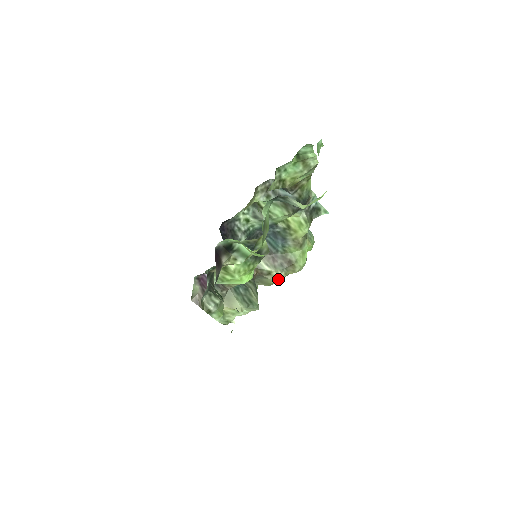
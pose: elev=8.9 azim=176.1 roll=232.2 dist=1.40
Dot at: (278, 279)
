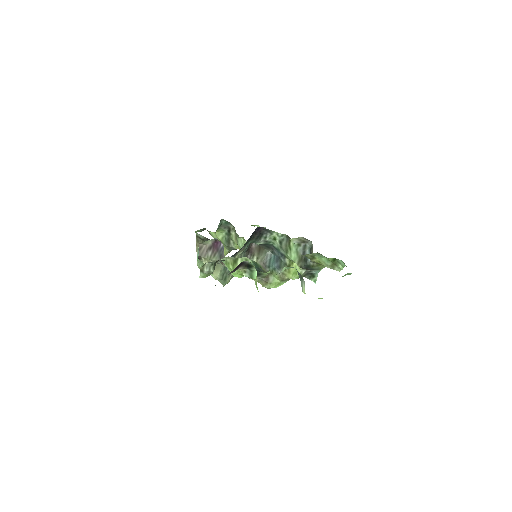
Dot at: occluded
